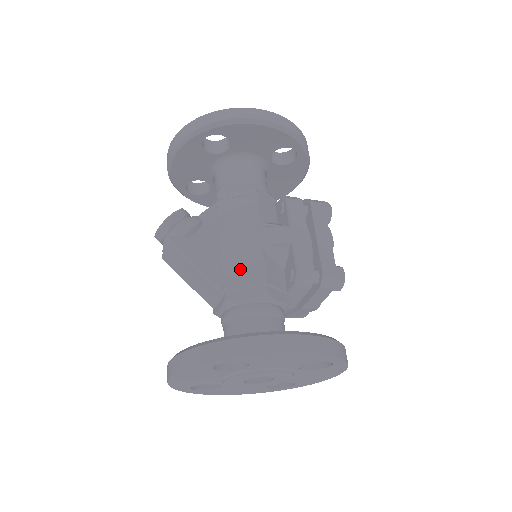
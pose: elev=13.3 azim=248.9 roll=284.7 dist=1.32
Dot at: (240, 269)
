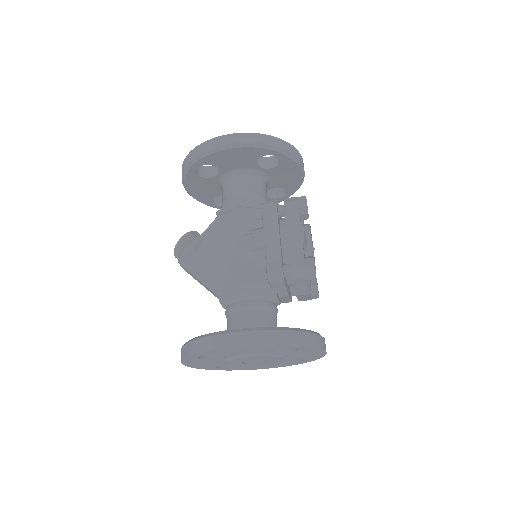
Dot at: (228, 275)
